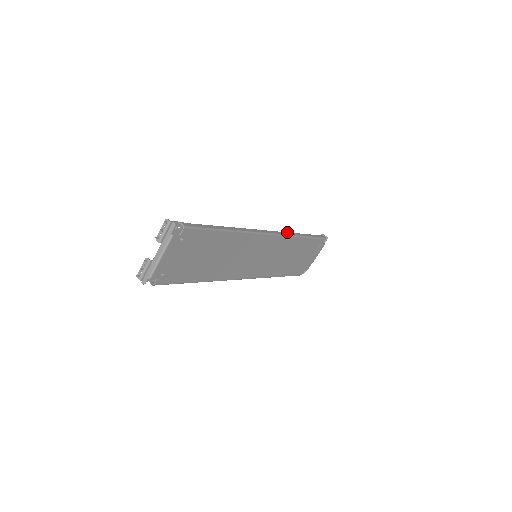
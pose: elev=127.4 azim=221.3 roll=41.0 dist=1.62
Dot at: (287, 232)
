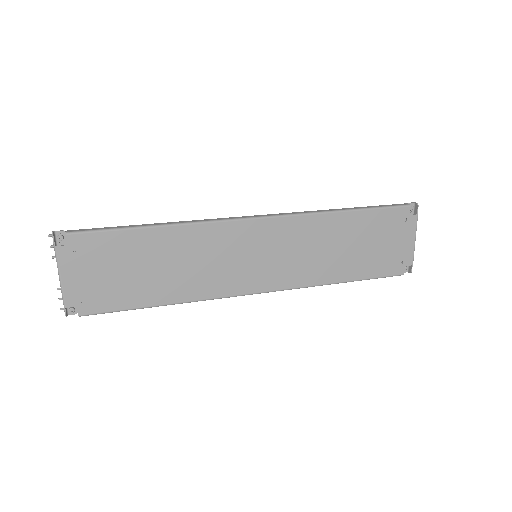
Dot at: occluded
